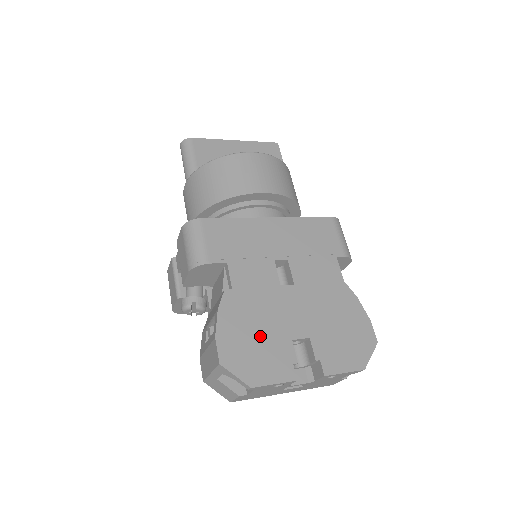
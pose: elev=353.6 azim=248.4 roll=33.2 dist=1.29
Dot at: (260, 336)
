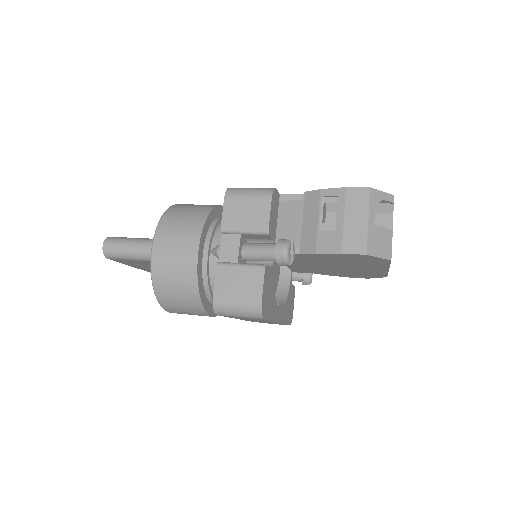
Dot at: occluded
